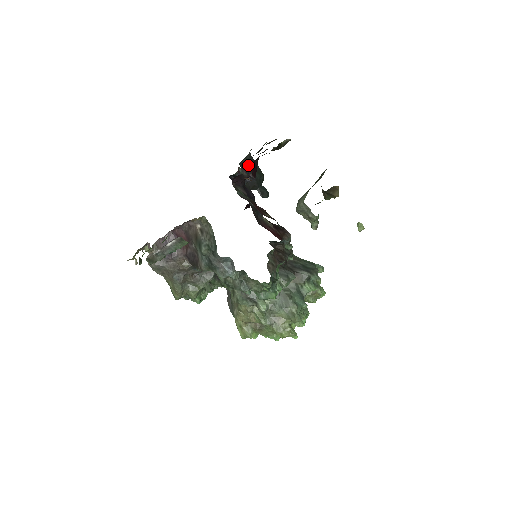
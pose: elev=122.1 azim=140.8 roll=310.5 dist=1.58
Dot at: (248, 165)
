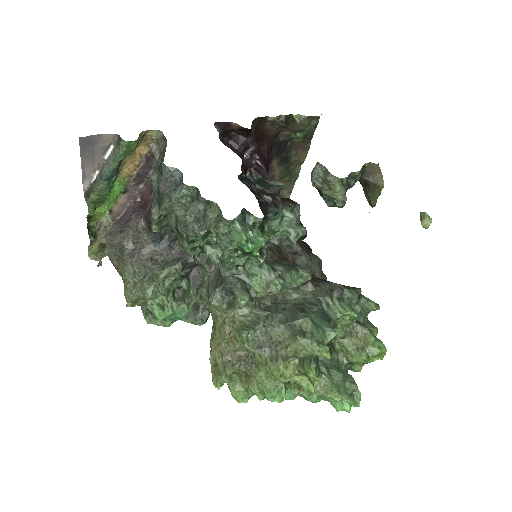
Dot at: occluded
